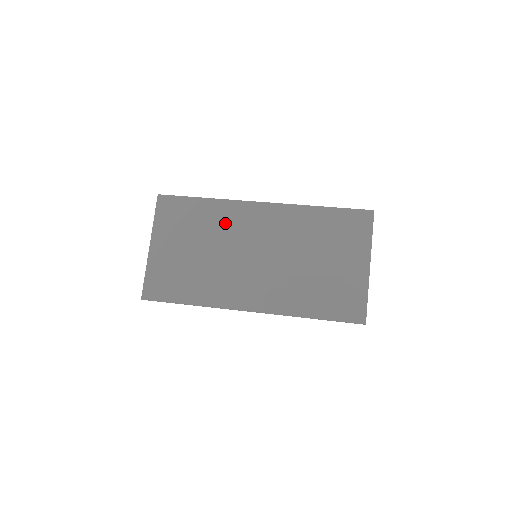
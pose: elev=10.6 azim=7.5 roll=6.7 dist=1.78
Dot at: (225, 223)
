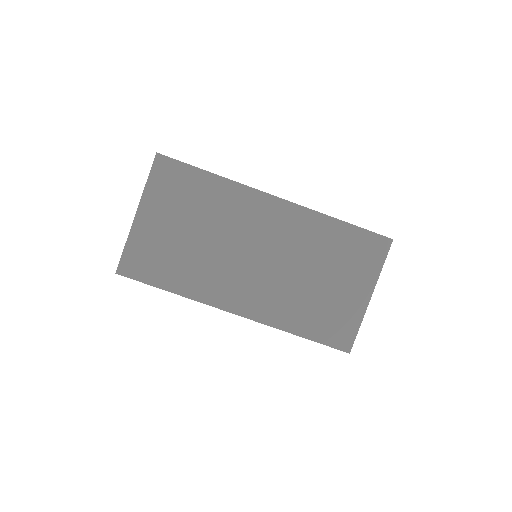
Dot at: (230, 210)
